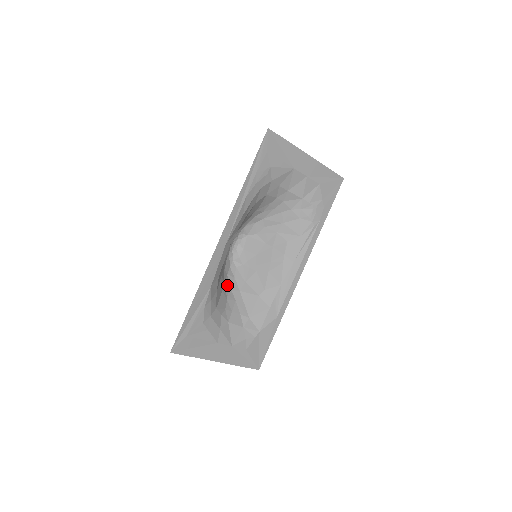
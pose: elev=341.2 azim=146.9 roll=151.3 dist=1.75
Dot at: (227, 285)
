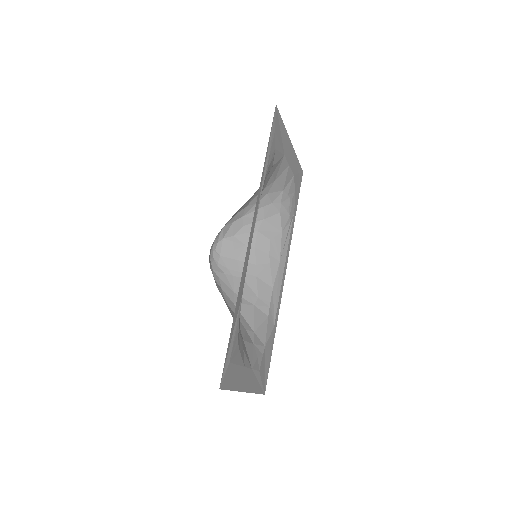
Dot at: (223, 298)
